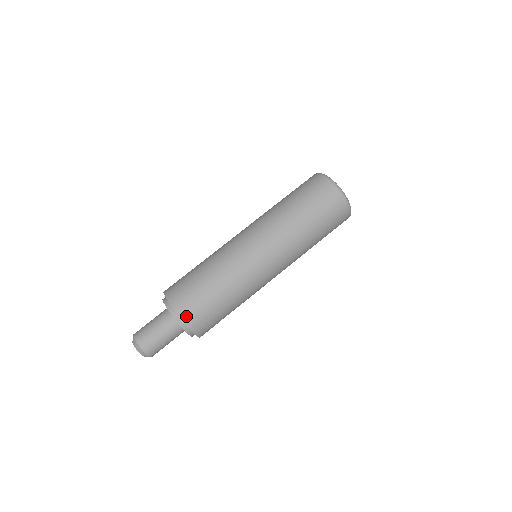
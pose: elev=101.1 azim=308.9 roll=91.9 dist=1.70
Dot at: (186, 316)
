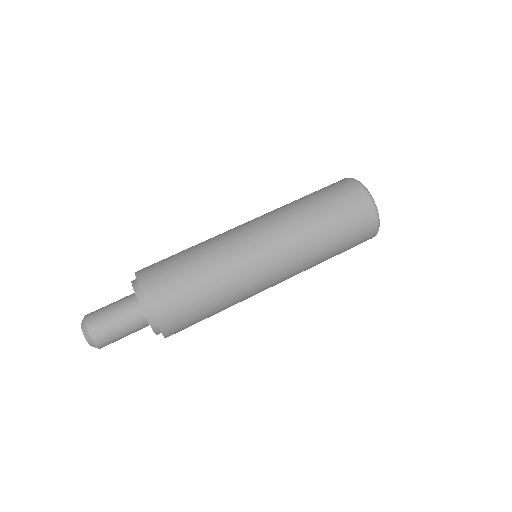
Dot at: (157, 308)
